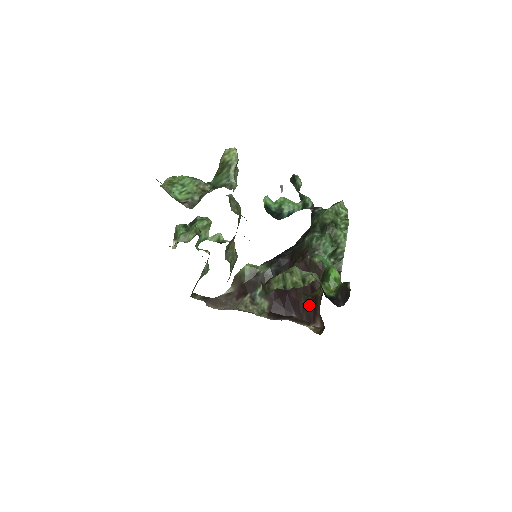
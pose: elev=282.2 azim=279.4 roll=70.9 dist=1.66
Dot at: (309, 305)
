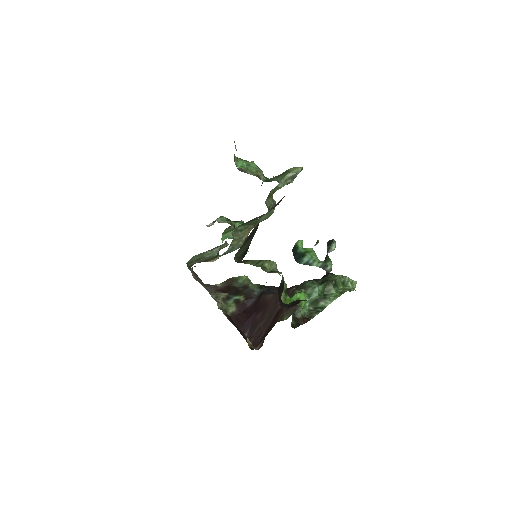
Dot at: (264, 329)
